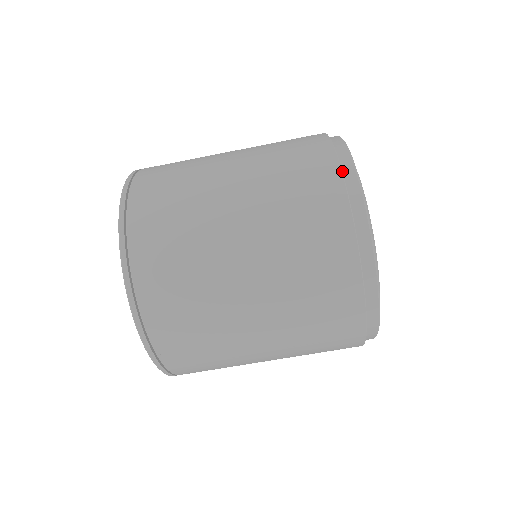
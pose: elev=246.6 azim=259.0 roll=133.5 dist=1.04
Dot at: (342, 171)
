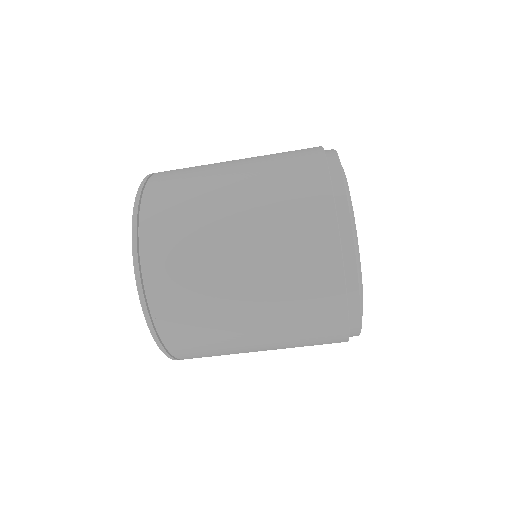
Dot at: (328, 165)
